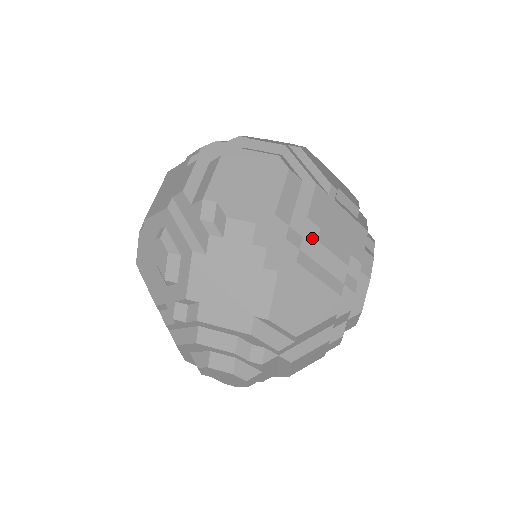
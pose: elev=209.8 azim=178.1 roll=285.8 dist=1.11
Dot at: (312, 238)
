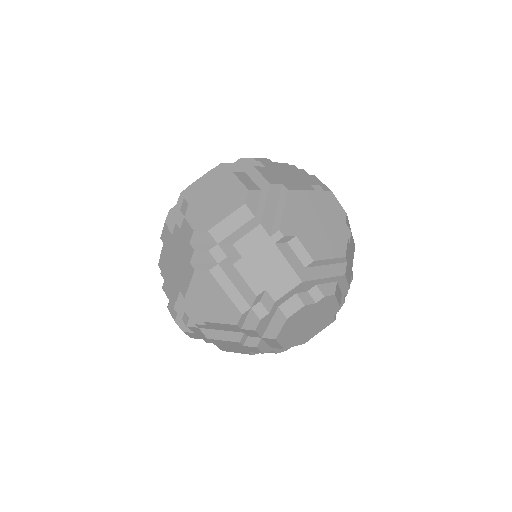
Dot at: (231, 261)
